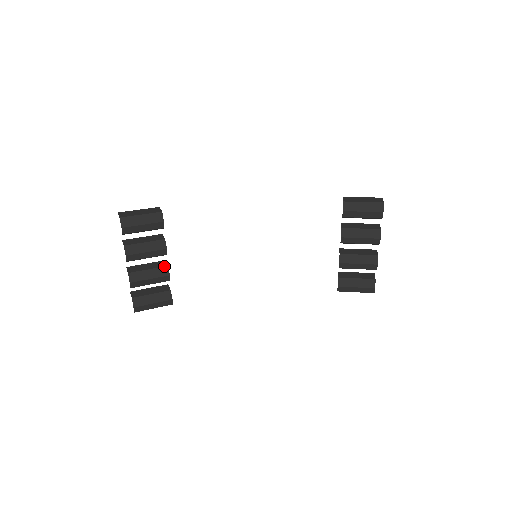
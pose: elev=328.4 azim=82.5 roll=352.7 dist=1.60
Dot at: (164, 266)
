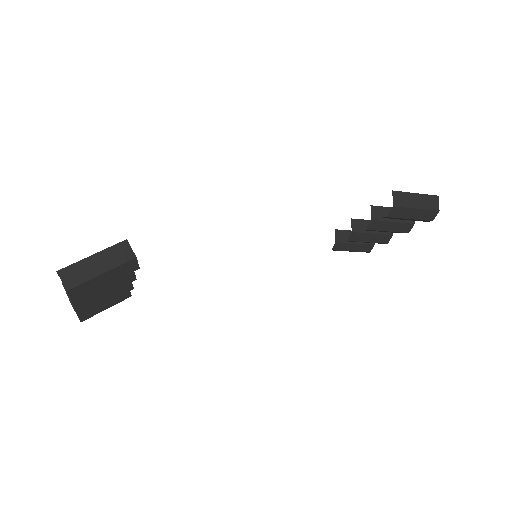
Dot at: occluded
